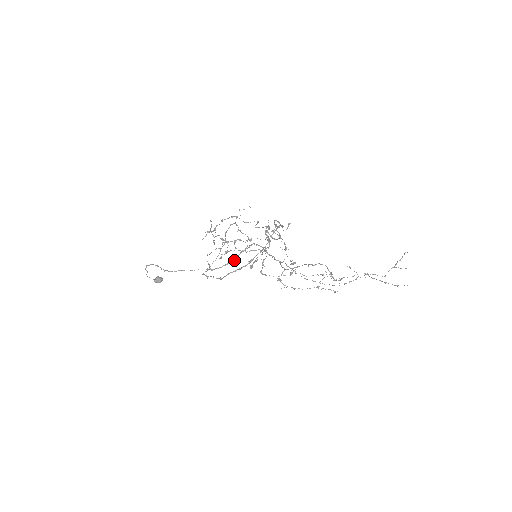
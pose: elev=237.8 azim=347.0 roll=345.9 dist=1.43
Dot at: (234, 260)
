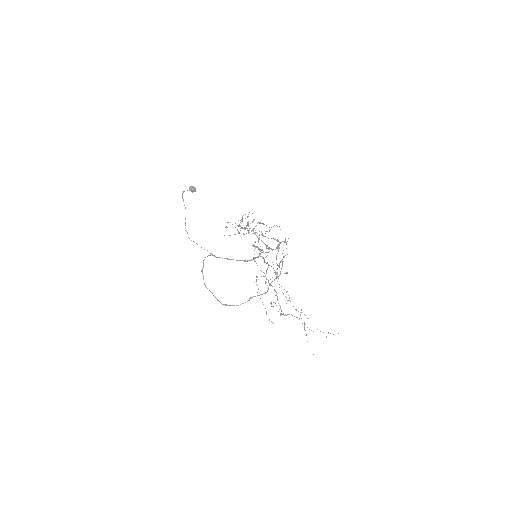
Dot at: occluded
